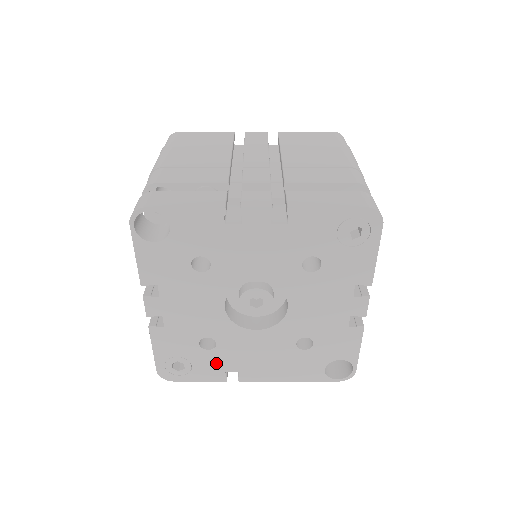
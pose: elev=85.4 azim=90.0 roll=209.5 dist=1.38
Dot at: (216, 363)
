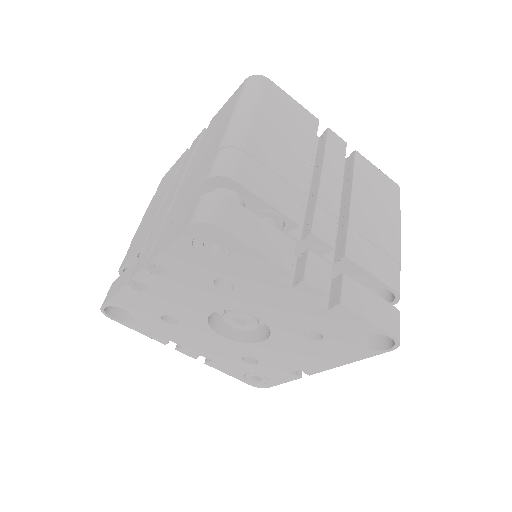
Dot at: (275, 369)
